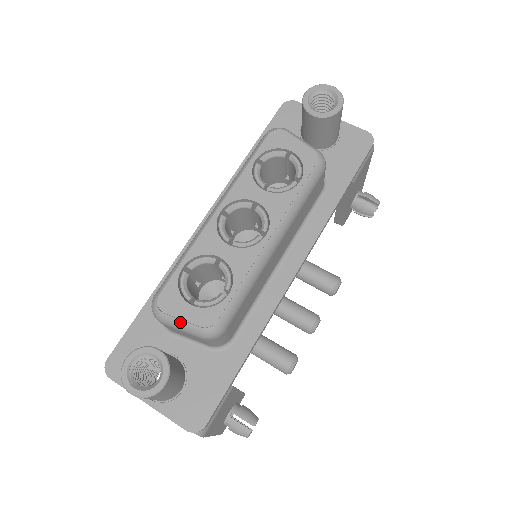
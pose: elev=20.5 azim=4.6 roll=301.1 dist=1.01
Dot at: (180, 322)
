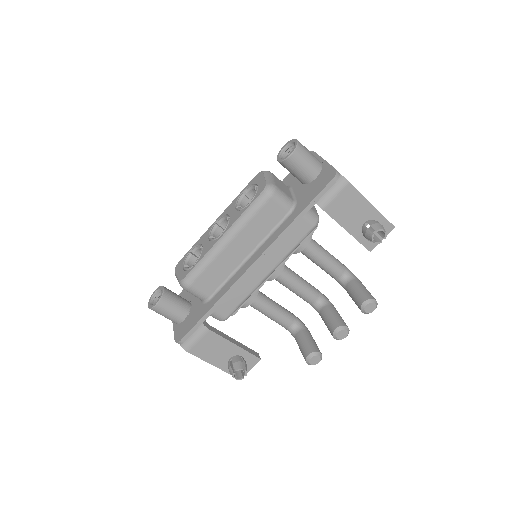
Dot at: (177, 277)
